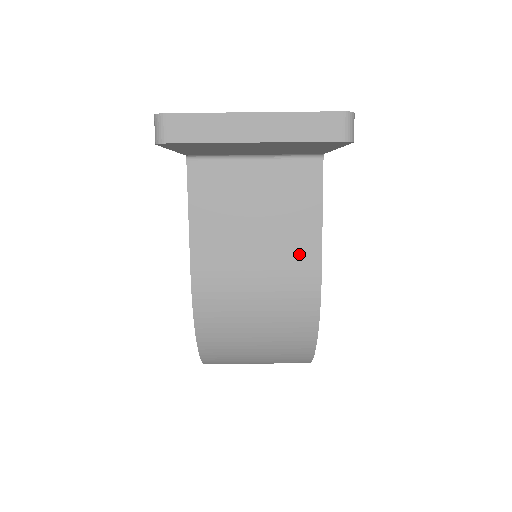
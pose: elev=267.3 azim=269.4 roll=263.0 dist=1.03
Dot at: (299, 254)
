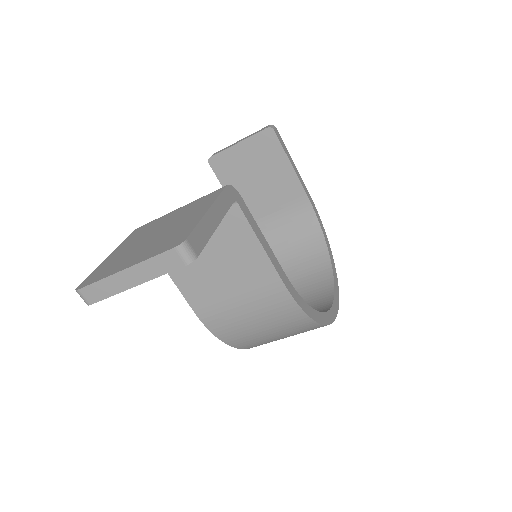
Dot at: (259, 275)
